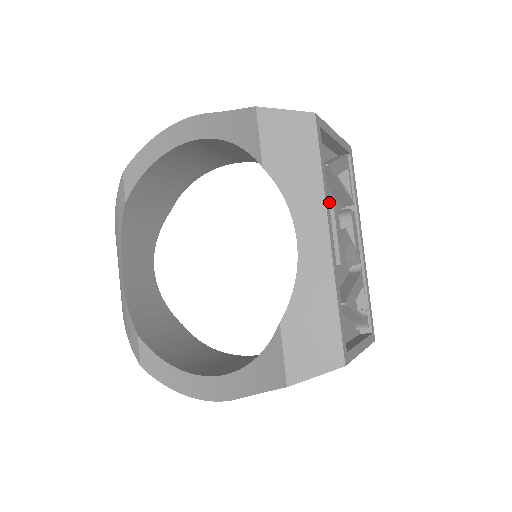
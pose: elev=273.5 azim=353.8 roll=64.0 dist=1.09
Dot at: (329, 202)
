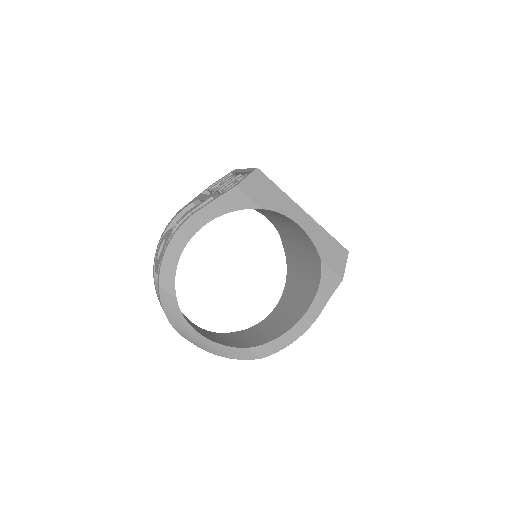
Dot at: occluded
